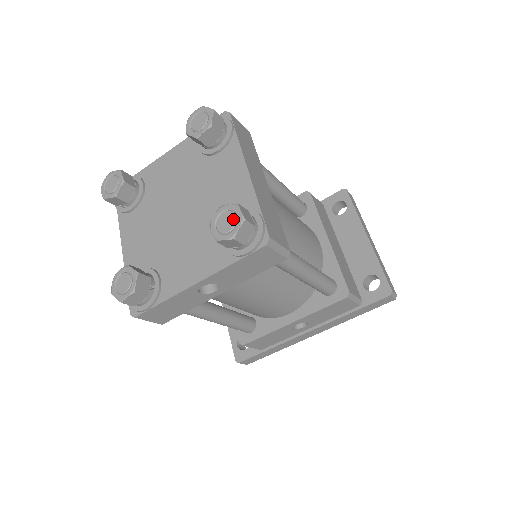
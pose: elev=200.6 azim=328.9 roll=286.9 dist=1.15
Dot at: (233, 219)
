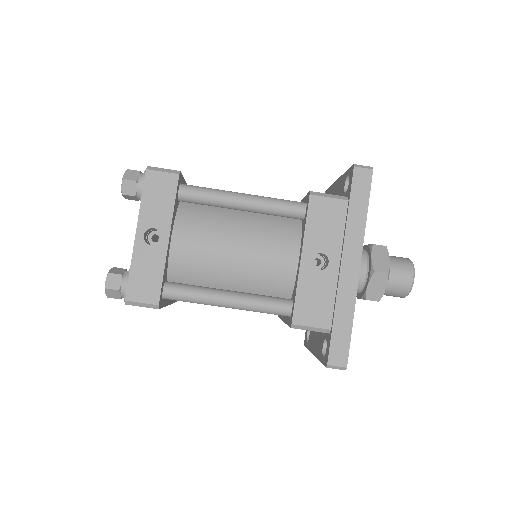
Dot at: occluded
